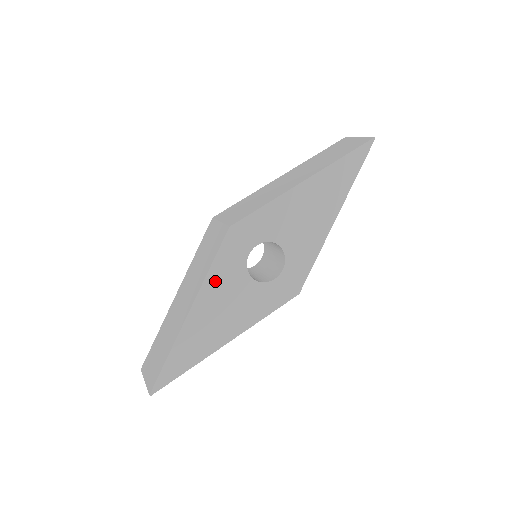
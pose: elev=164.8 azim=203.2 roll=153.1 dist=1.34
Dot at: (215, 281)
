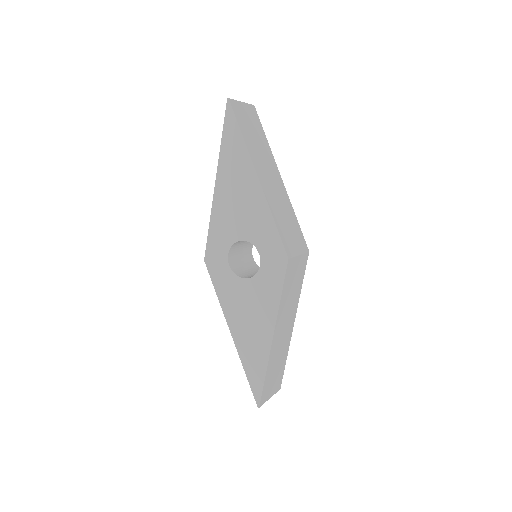
Dot at: (227, 301)
